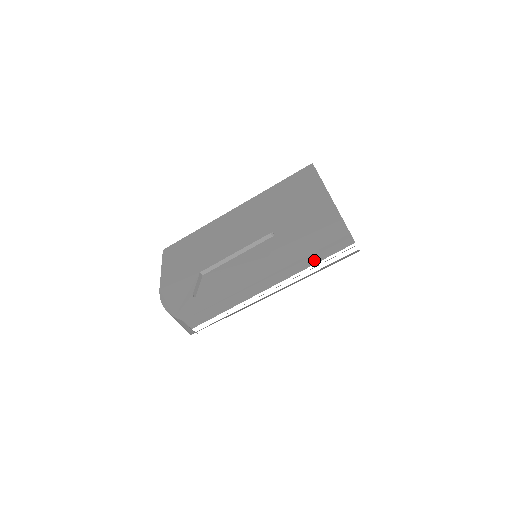
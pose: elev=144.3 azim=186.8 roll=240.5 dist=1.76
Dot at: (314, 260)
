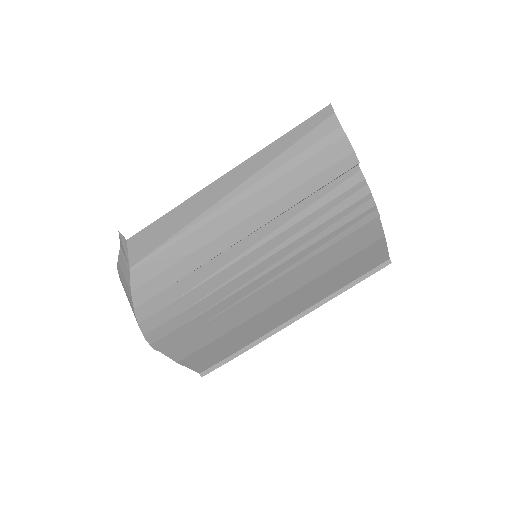
Dot at: occluded
